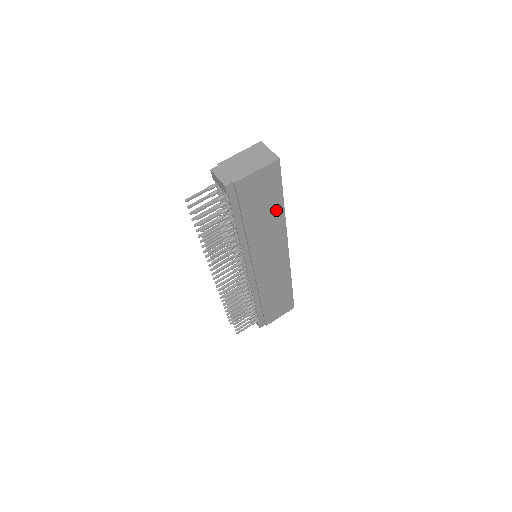
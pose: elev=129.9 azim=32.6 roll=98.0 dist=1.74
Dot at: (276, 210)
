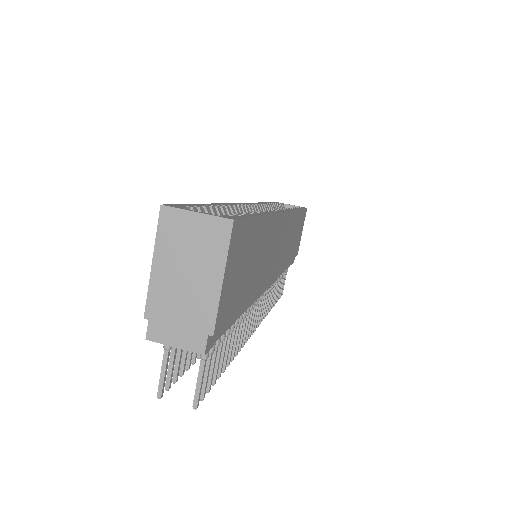
Dot at: (261, 233)
